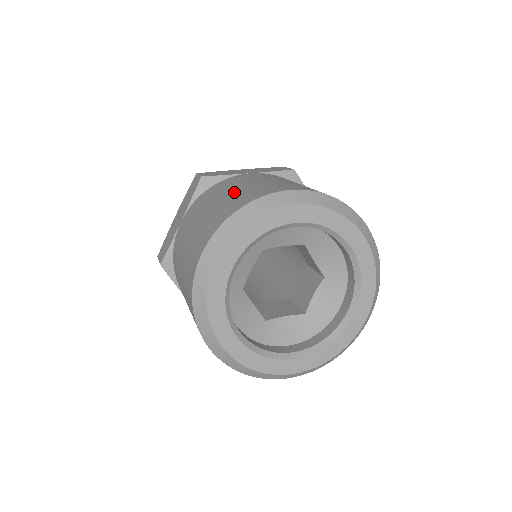
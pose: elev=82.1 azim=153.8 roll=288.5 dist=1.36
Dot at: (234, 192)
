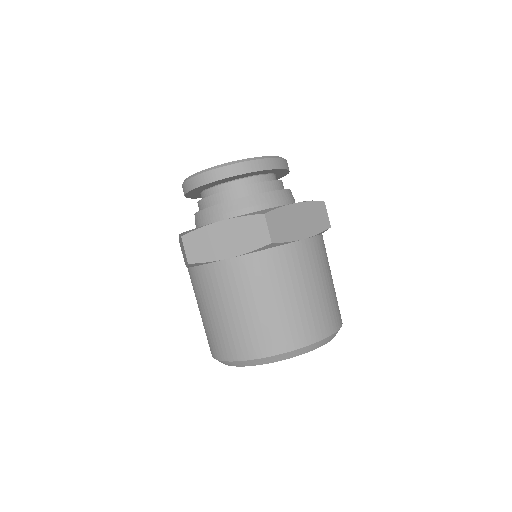
Dot at: (293, 304)
